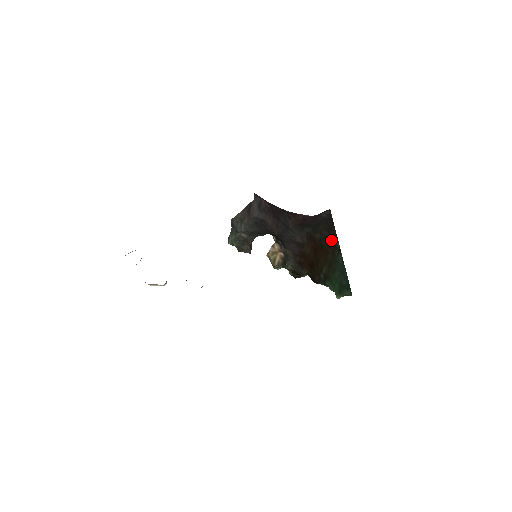
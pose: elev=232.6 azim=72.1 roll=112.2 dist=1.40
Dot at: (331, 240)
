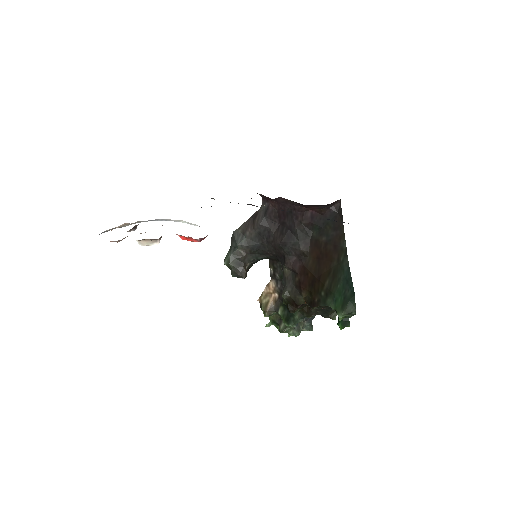
Dot at: (338, 241)
